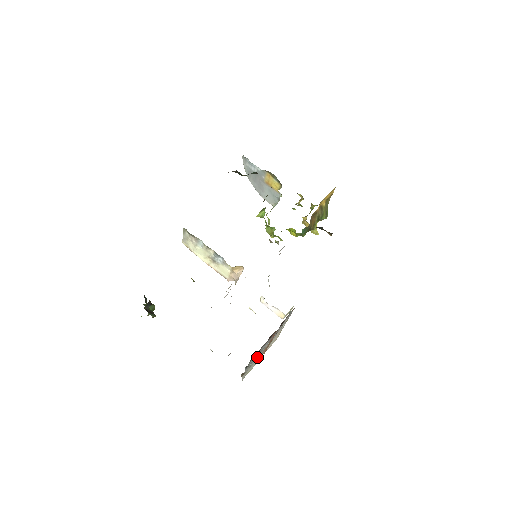
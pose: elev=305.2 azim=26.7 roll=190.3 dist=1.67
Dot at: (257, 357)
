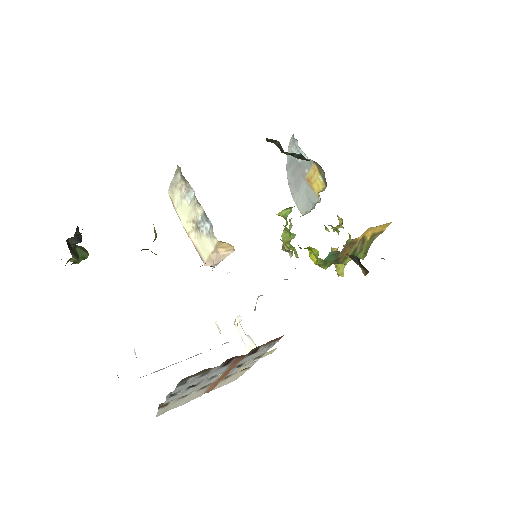
Dot at: (195, 389)
